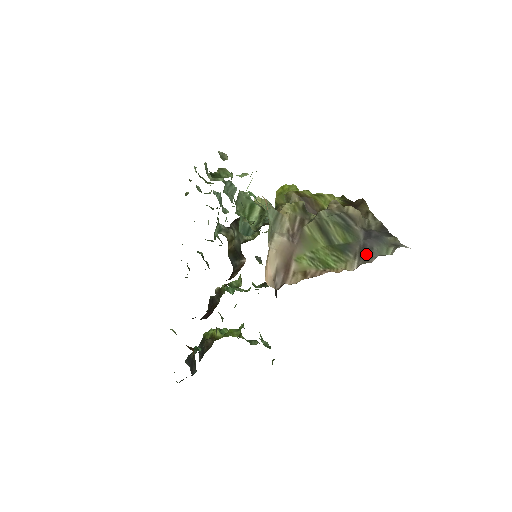
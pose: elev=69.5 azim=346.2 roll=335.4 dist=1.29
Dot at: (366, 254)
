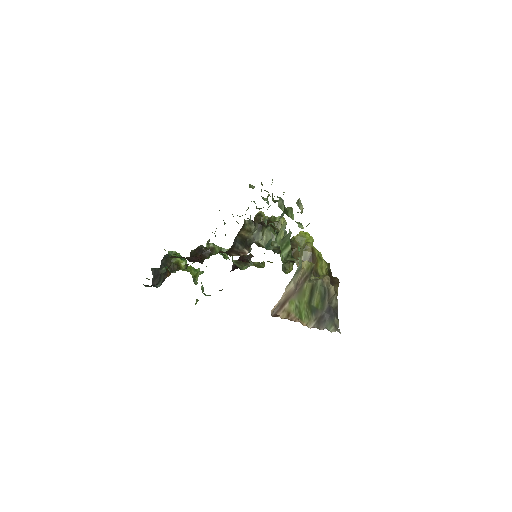
Dot at: (321, 322)
